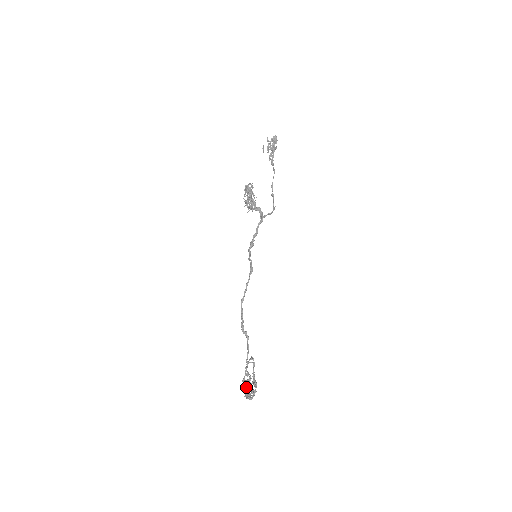
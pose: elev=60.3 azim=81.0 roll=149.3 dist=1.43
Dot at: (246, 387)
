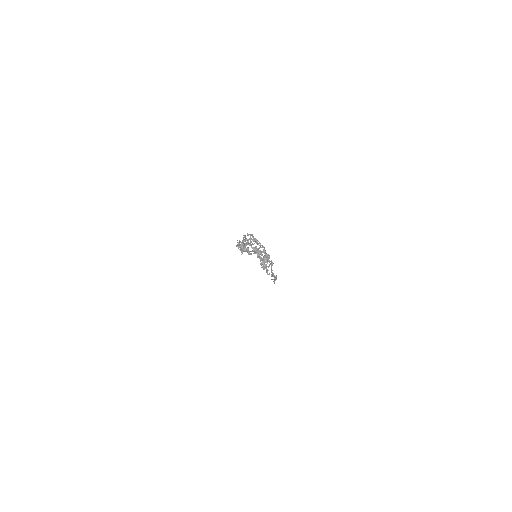
Dot at: (248, 241)
